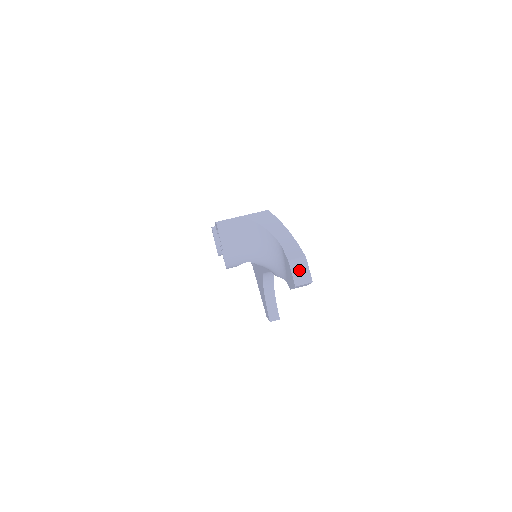
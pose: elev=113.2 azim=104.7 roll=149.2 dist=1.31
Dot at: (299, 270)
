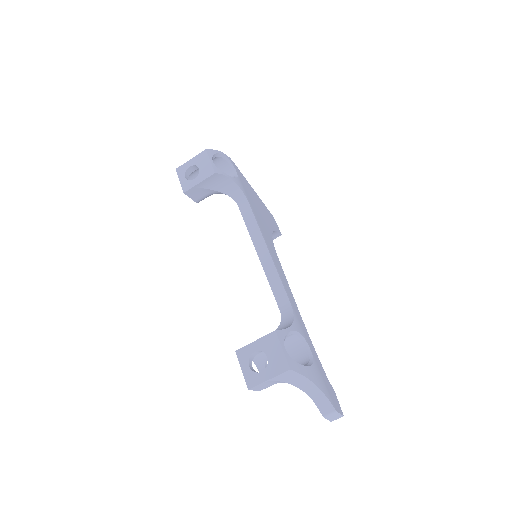
Dot at: (332, 417)
